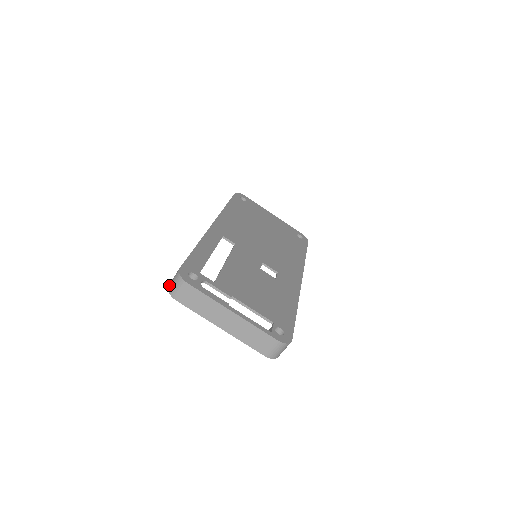
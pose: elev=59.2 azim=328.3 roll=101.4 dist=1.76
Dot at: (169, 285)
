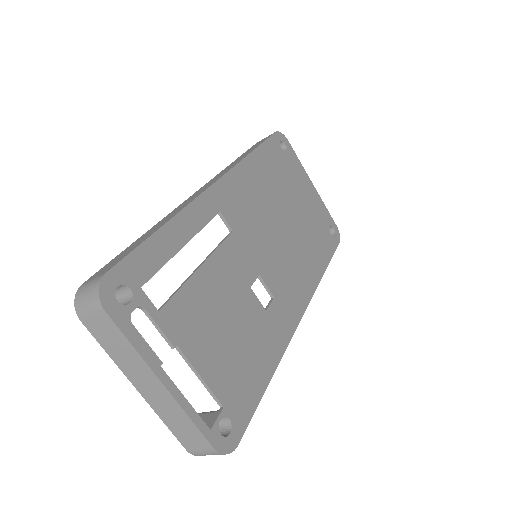
Dot at: (80, 287)
